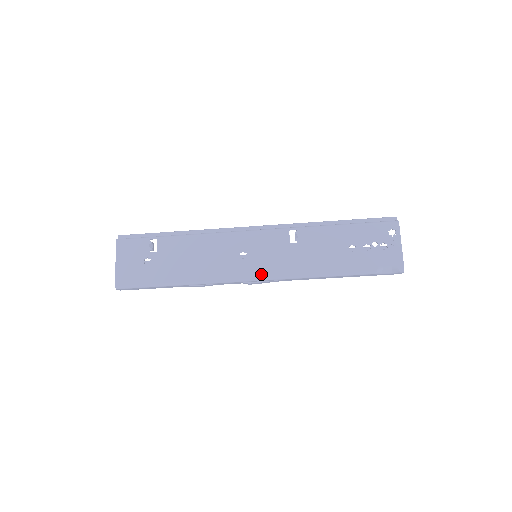
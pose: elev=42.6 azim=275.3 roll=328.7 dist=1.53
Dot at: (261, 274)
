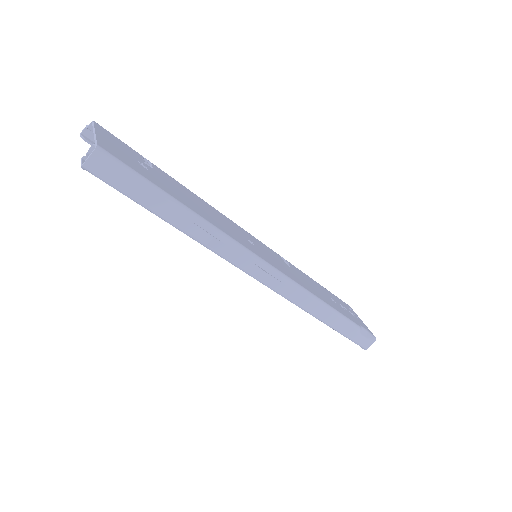
Dot at: (275, 266)
